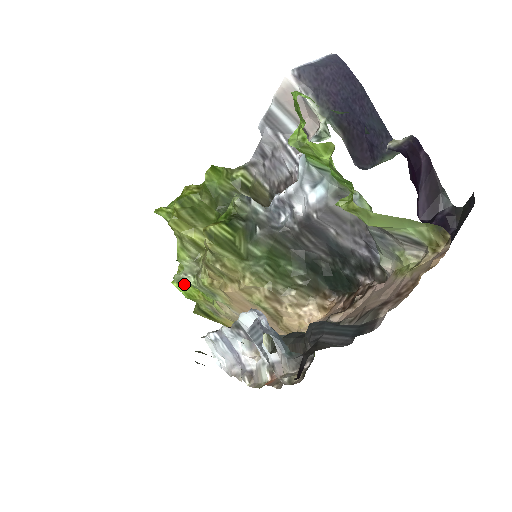
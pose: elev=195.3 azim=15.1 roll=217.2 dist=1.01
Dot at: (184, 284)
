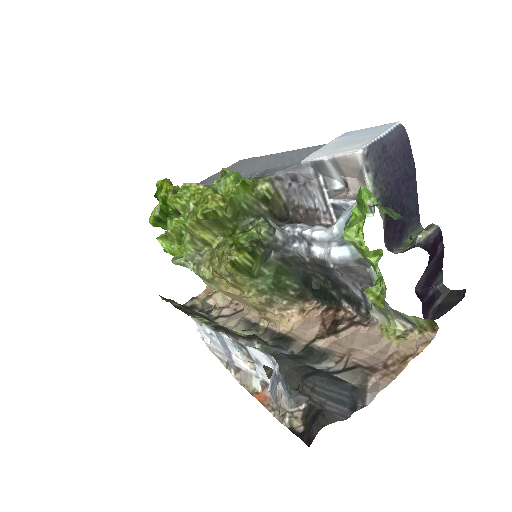
Dot at: (170, 243)
